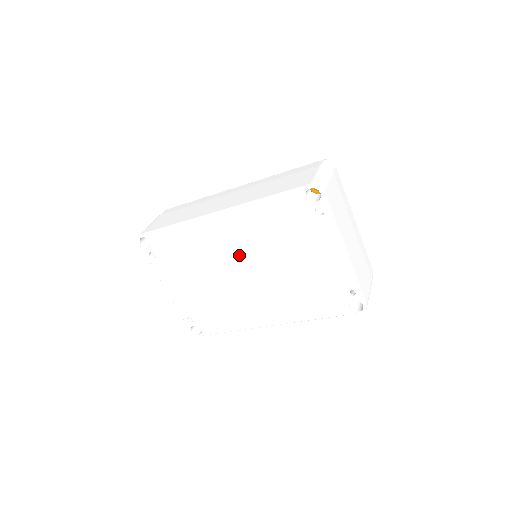
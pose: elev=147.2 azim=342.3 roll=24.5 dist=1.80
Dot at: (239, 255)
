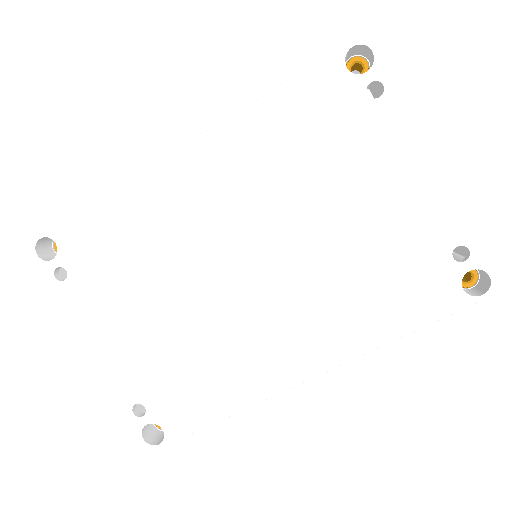
Dot at: (230, 227)
